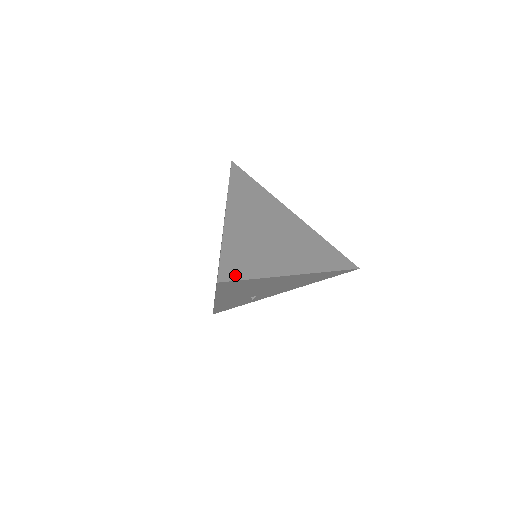
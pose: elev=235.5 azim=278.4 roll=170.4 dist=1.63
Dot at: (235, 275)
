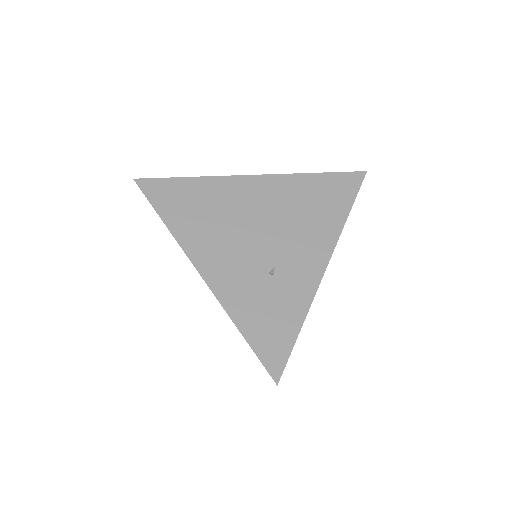
Dot at: occluded
